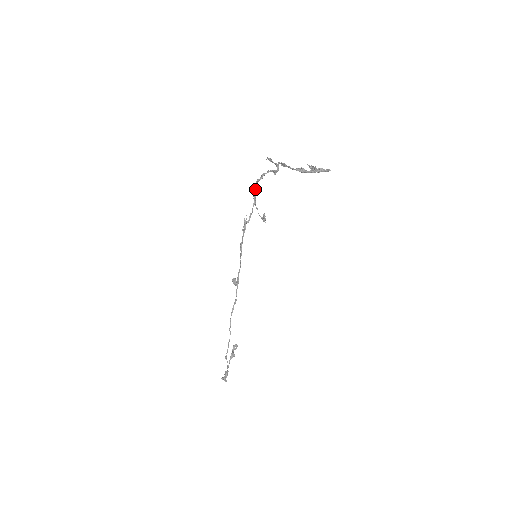
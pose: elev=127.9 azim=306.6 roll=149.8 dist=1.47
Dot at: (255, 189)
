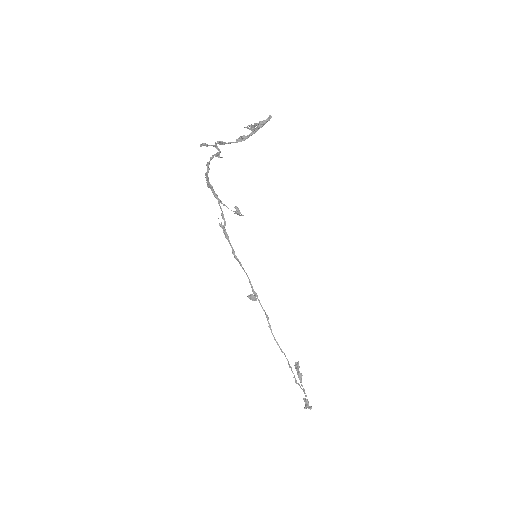
Dot at: (209, 185)
